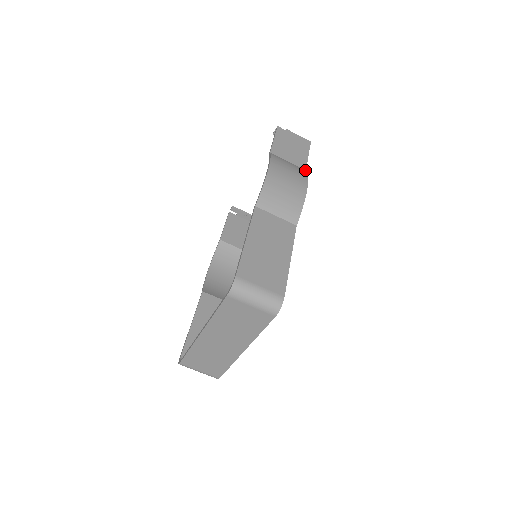
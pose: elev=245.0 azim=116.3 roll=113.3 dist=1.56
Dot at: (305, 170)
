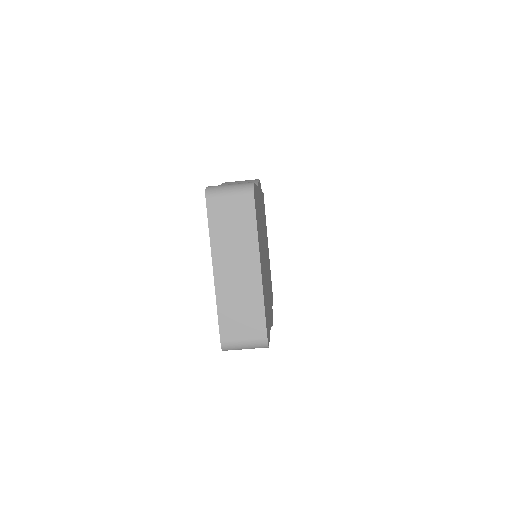
Dot at: occluded
